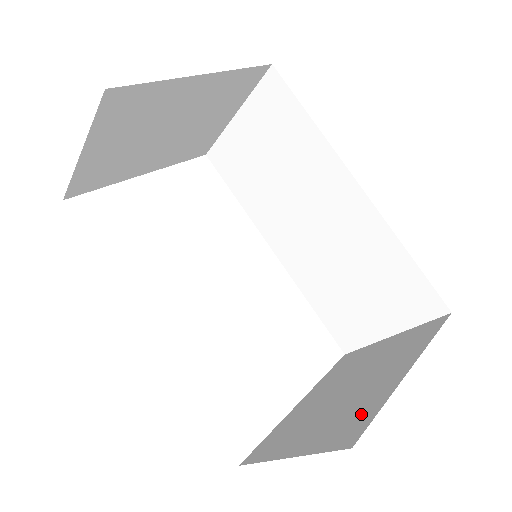
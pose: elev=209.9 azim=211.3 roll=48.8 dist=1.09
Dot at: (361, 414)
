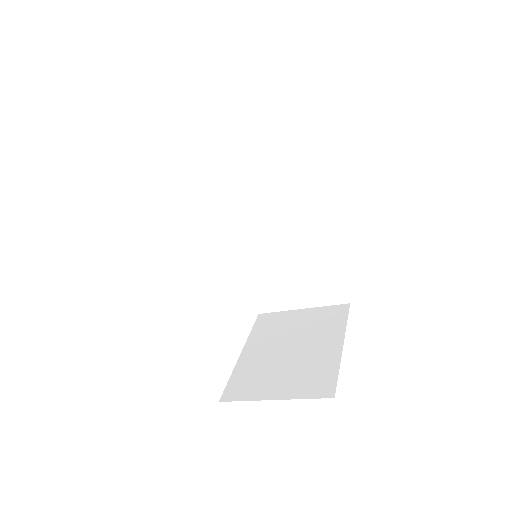
Dot at: (323, 374)
